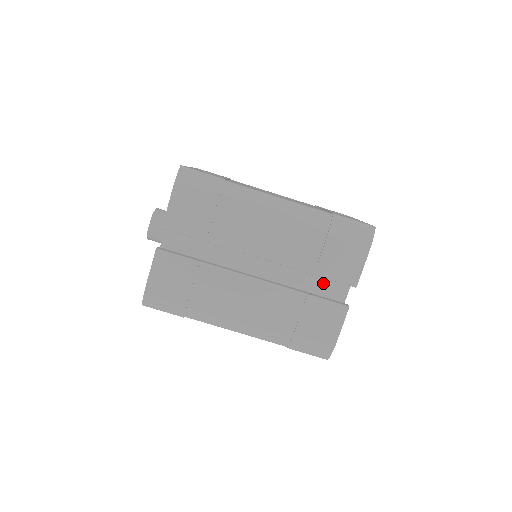
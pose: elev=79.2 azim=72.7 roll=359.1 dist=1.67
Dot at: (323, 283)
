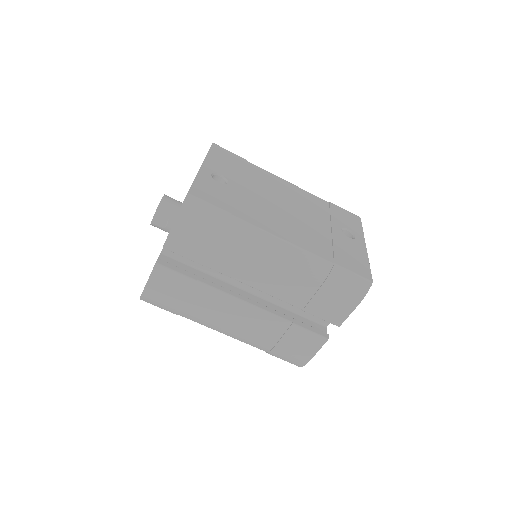
Dot at: occluded
